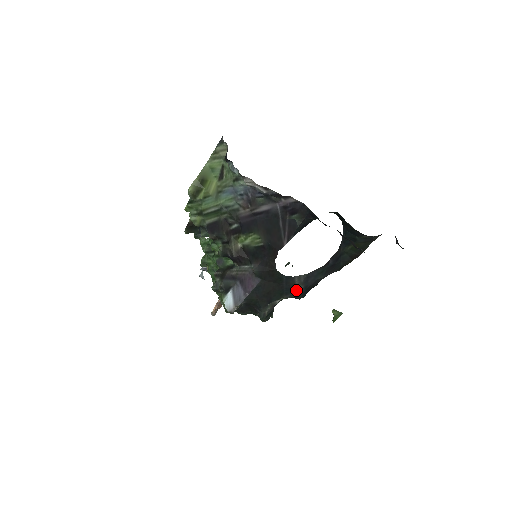
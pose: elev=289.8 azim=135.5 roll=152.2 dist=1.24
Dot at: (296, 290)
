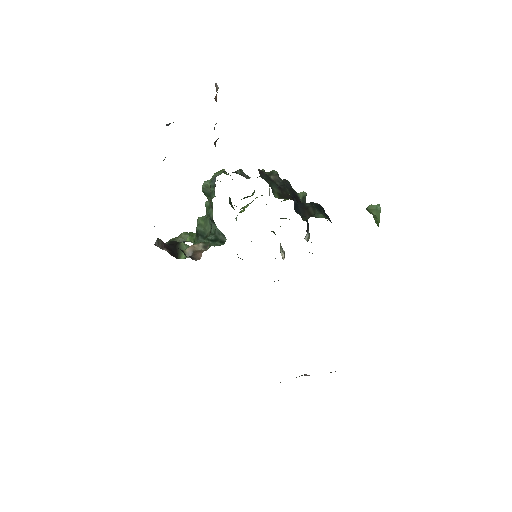
Dot at: occluded
